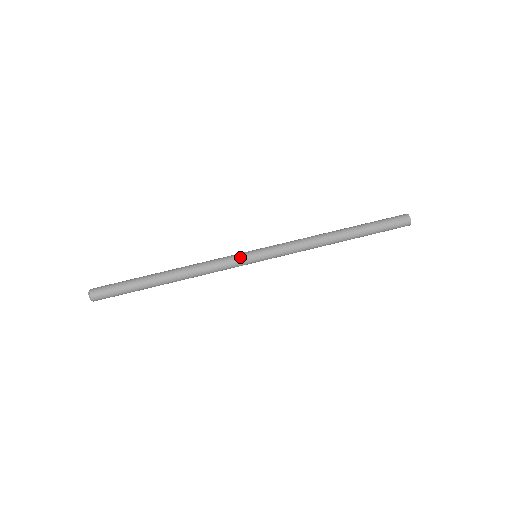
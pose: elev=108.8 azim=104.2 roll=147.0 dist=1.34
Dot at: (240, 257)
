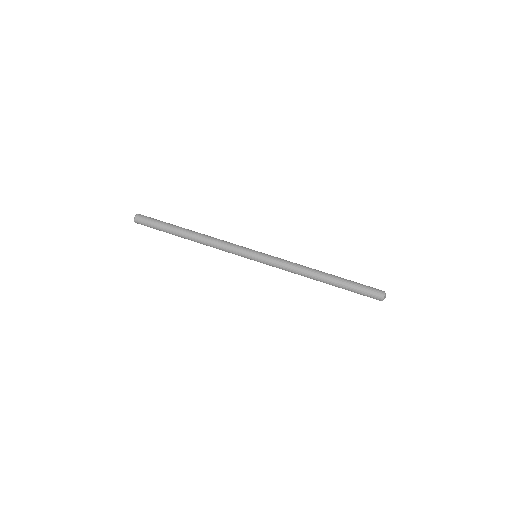
Dot at: (244, 249)
